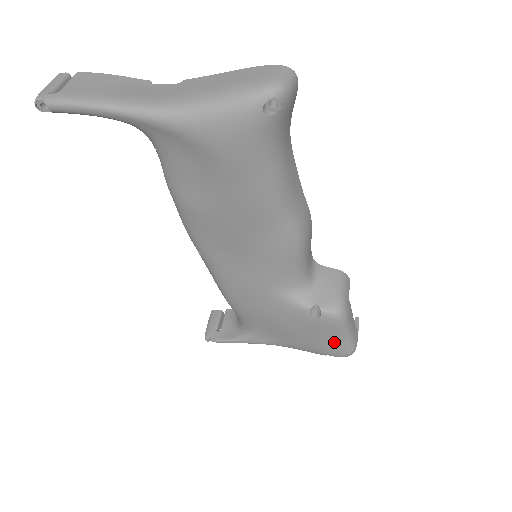
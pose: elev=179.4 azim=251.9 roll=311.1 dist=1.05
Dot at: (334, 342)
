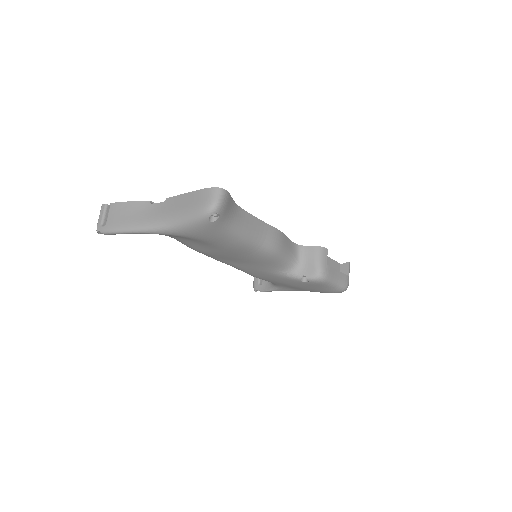
Dot at: (328, 289)
